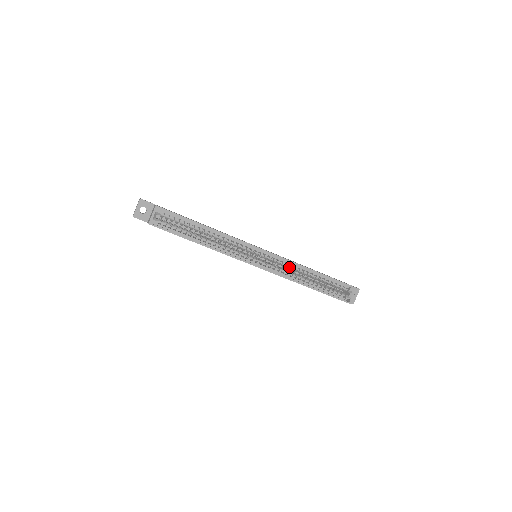
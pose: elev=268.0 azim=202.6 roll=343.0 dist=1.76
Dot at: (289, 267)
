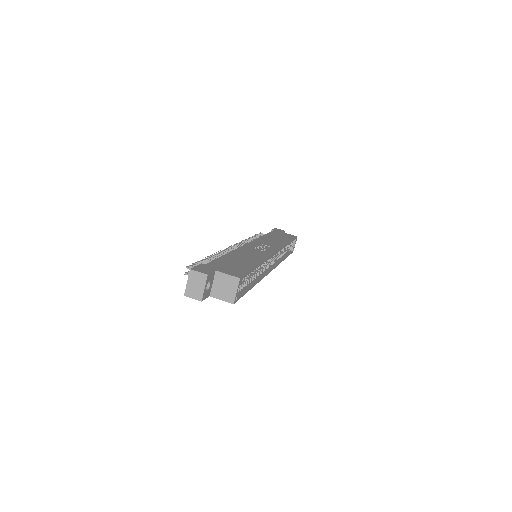
Dot at: occluded
